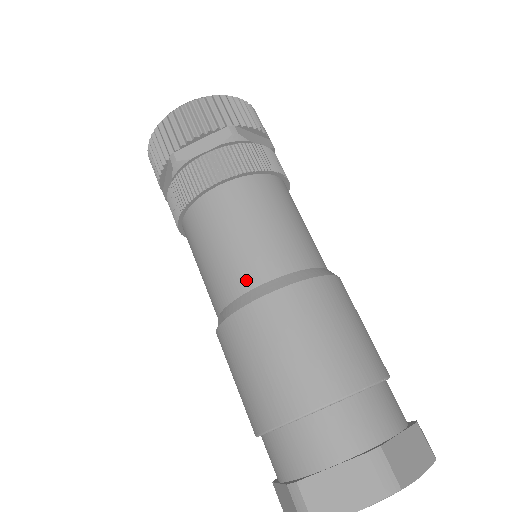
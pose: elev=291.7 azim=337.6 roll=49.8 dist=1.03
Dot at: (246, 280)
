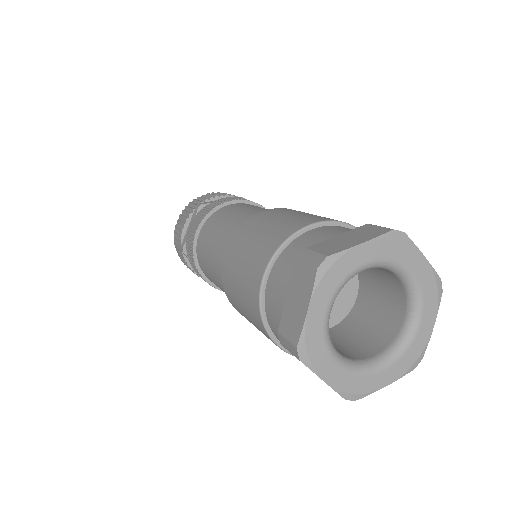
Dot at: occluded
